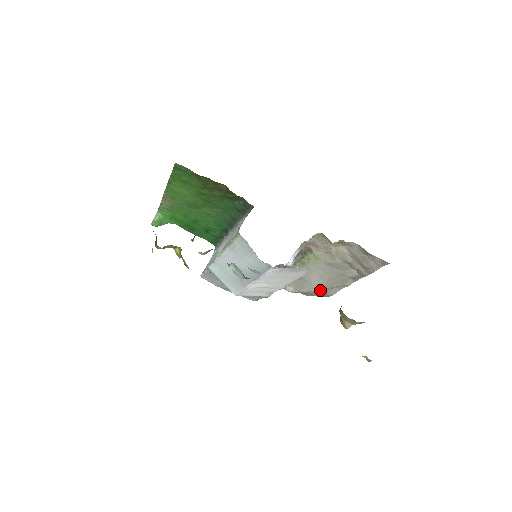
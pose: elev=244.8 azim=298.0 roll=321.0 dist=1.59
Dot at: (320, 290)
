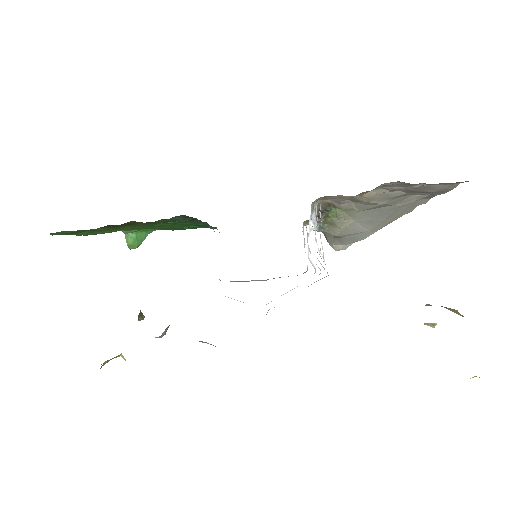
Dot at: occluded
